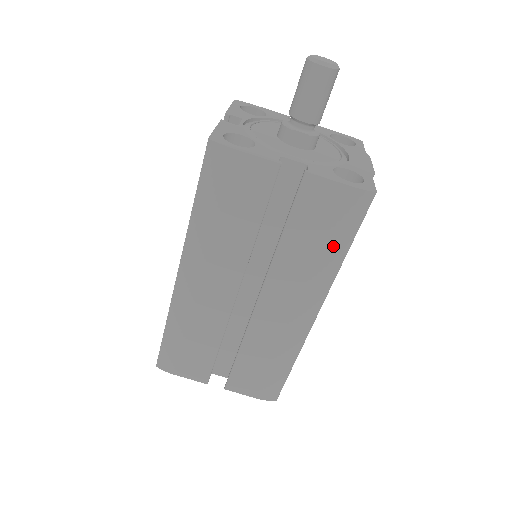
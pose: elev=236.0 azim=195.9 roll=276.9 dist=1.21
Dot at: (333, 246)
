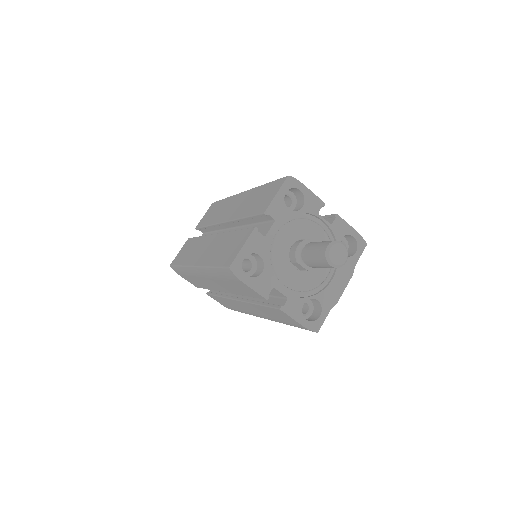
Dot at: (285, 323)
